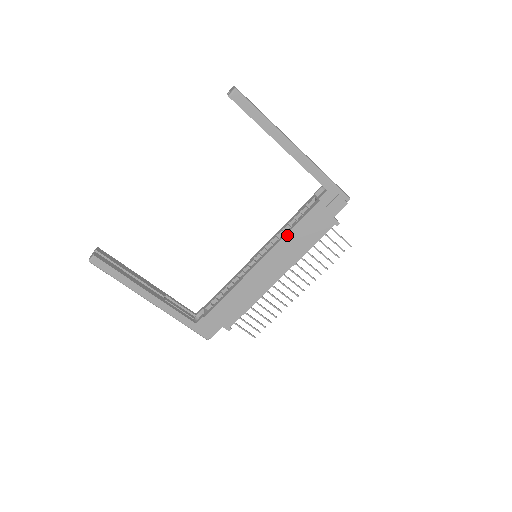
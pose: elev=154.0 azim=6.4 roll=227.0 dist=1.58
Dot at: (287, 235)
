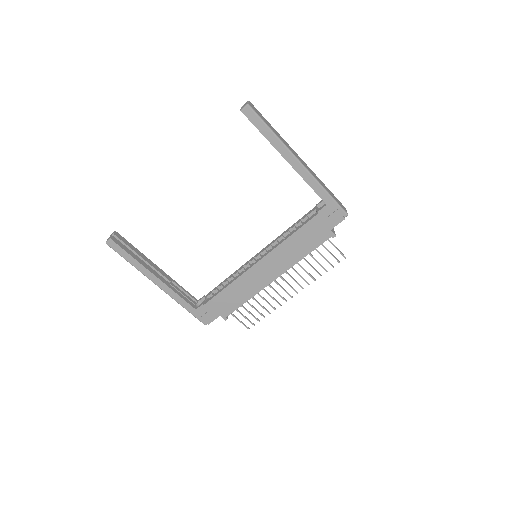
Dot at: (285, 241)
